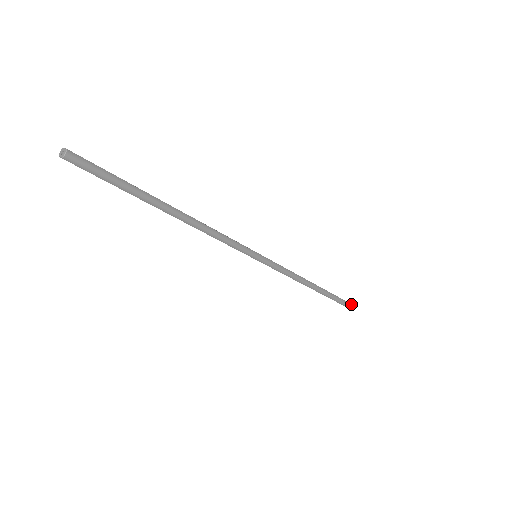
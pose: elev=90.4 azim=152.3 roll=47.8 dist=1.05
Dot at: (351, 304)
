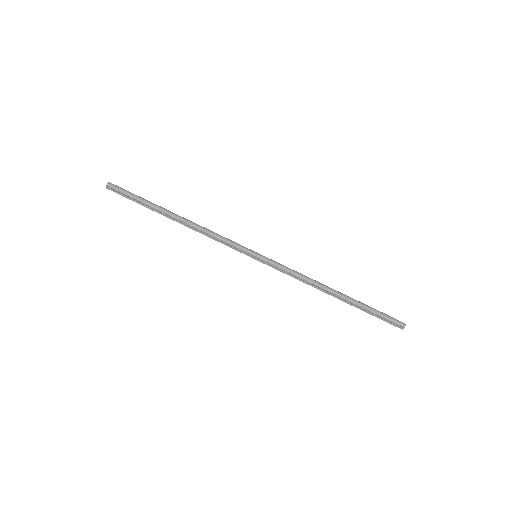
Dot at: (404, 323)
